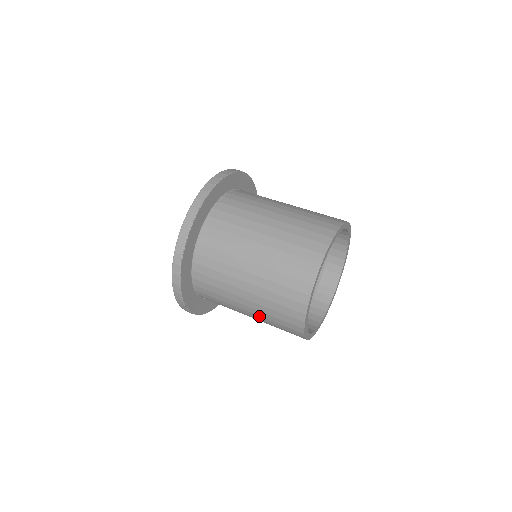
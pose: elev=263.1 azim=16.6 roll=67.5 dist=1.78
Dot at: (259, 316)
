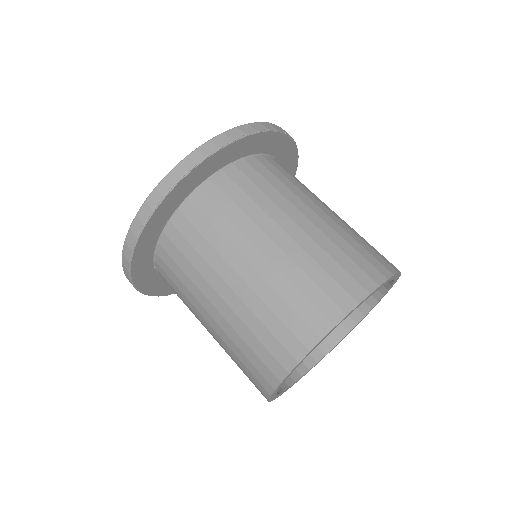
Dot at: (234, 314)
